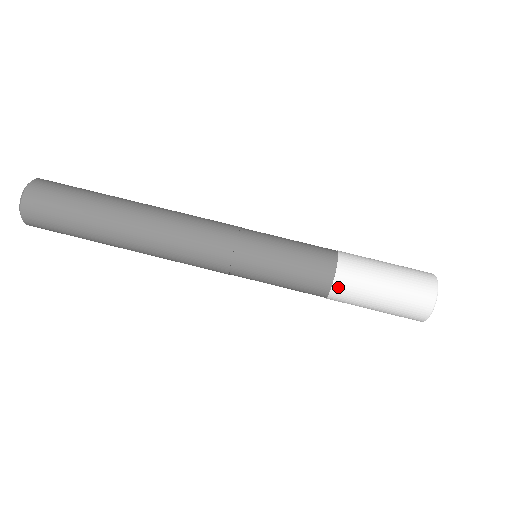
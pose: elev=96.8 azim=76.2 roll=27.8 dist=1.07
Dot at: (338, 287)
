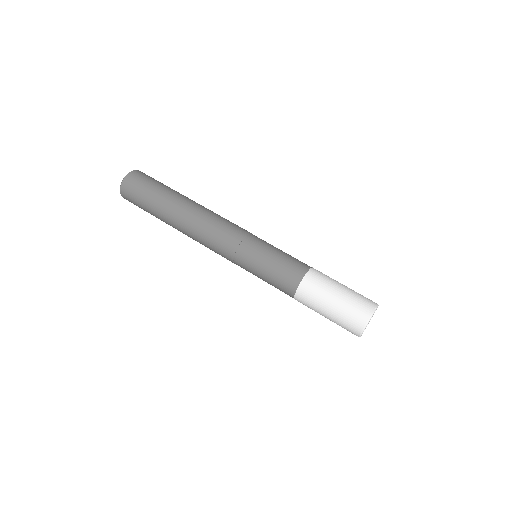
Dot at: (309, 278)
